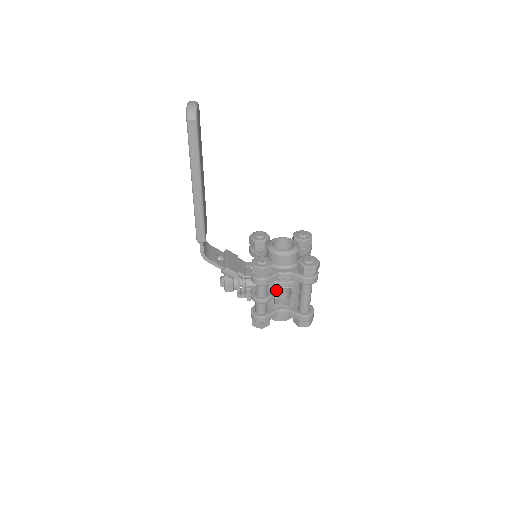
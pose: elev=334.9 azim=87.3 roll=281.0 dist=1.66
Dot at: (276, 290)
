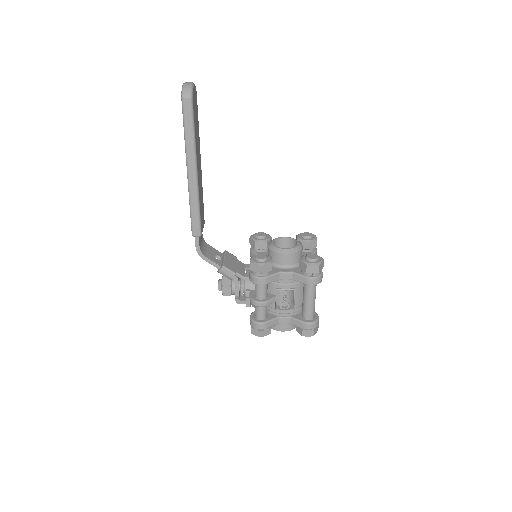
Dot at: (279, 298)
